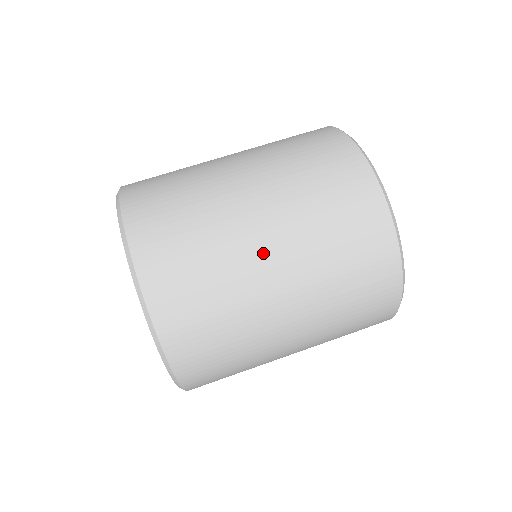
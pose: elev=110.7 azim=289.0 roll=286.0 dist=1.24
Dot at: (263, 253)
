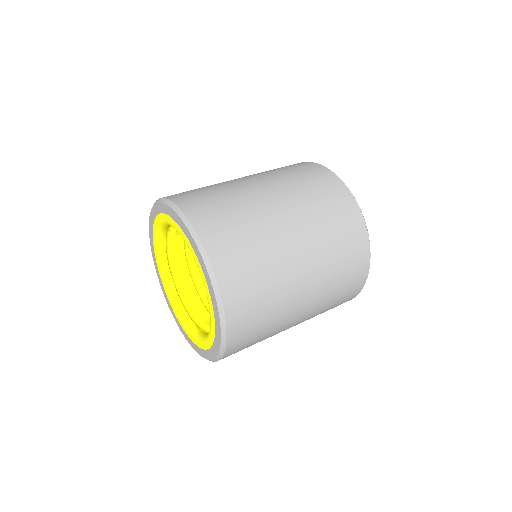
Dot at: (247, 182)
